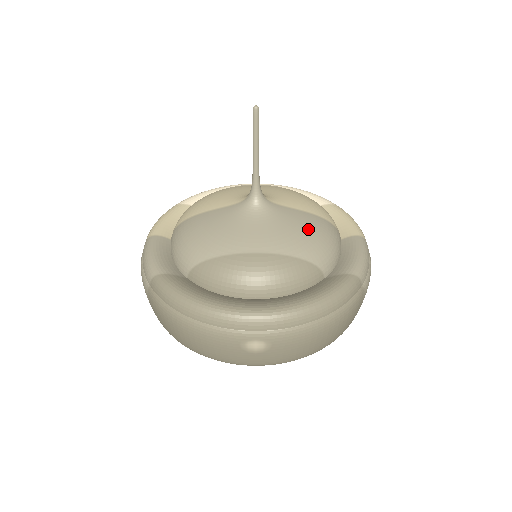
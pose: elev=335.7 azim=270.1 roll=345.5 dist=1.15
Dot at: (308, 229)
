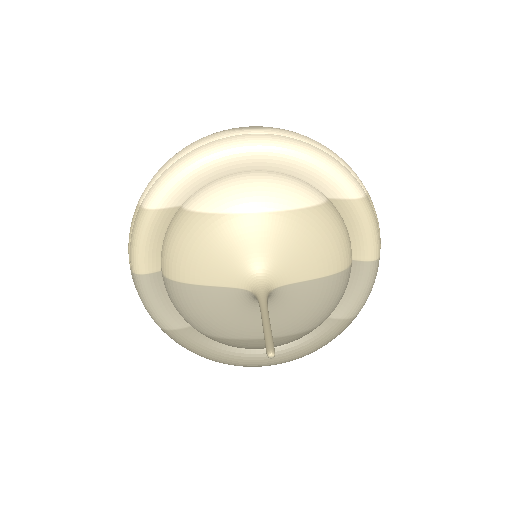
Dot at: (316, 304)
